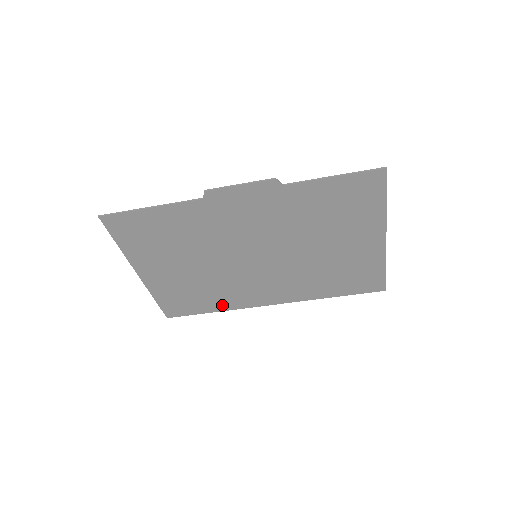
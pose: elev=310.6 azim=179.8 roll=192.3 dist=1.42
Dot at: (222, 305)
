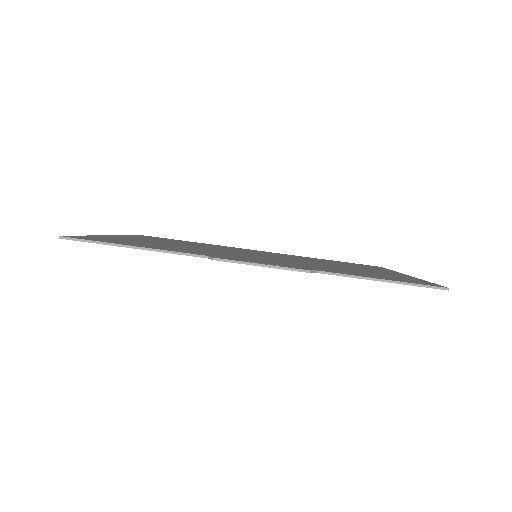
Dot at: occluded
